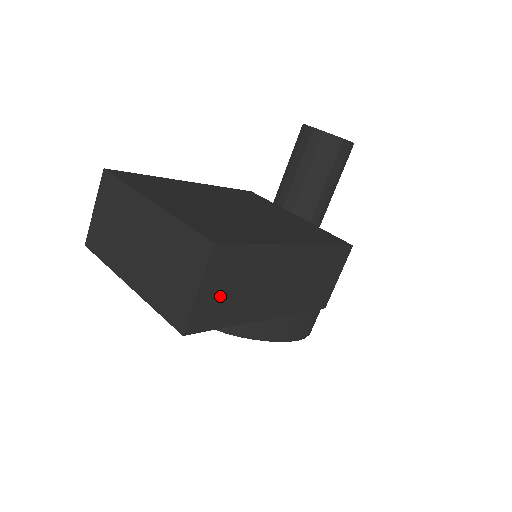
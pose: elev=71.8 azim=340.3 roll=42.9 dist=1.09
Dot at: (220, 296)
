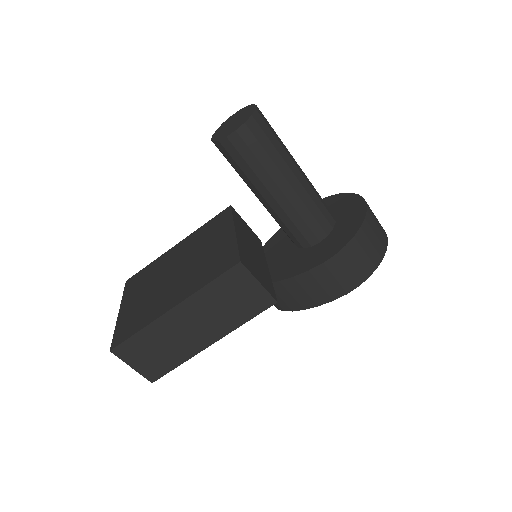
Dot at: (150, 360)
